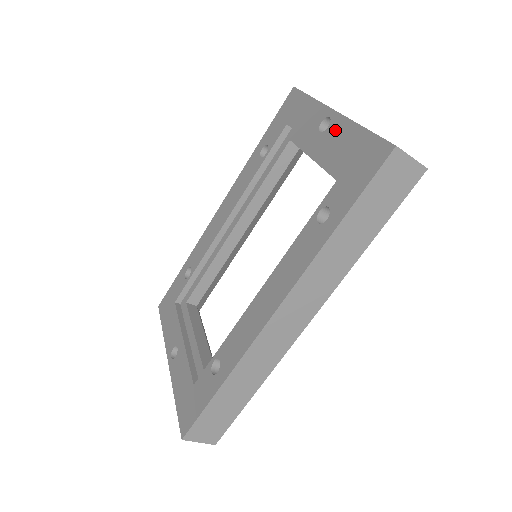
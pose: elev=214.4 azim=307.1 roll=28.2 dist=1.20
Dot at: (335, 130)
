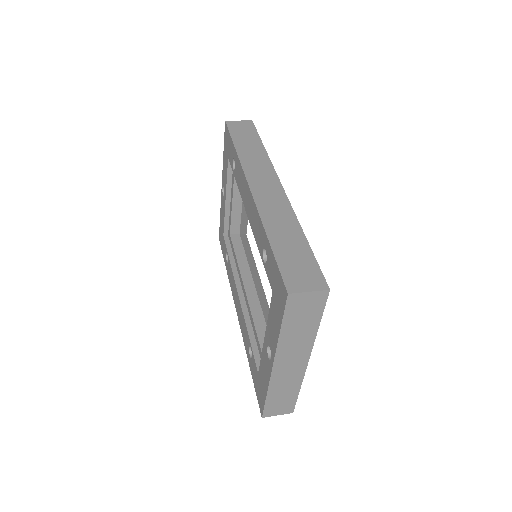
Dot at: (267, 366)
